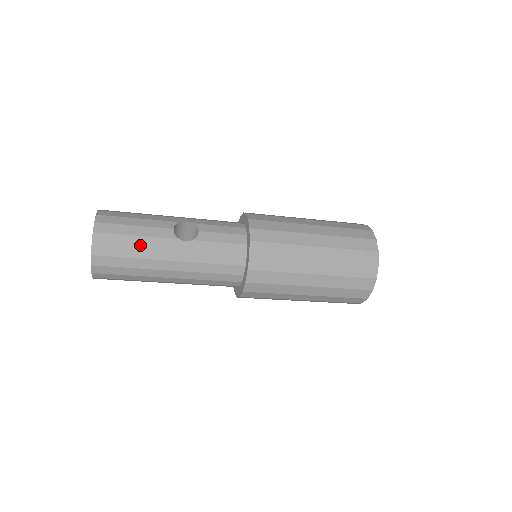
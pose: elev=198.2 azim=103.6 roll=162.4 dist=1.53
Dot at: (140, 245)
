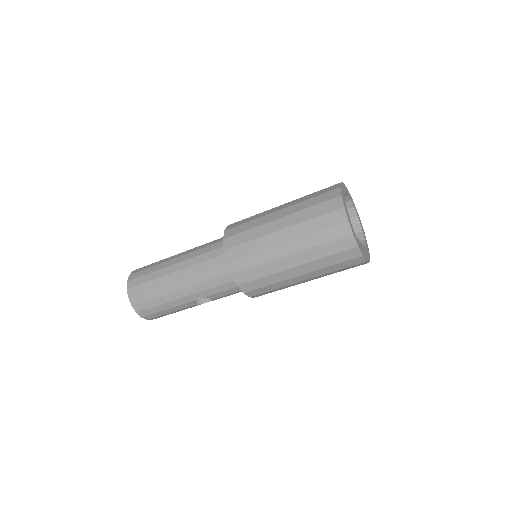
Dot at: (161, 260)
